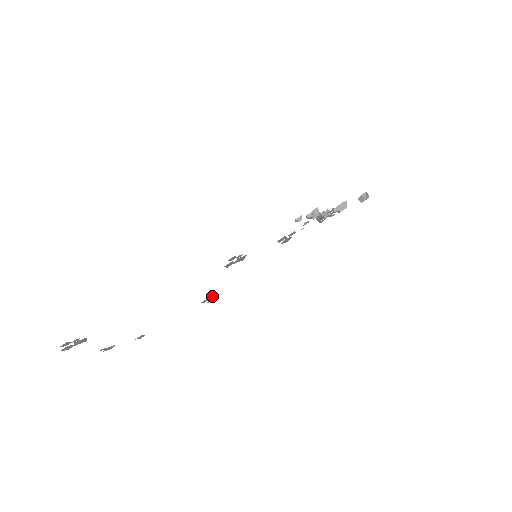
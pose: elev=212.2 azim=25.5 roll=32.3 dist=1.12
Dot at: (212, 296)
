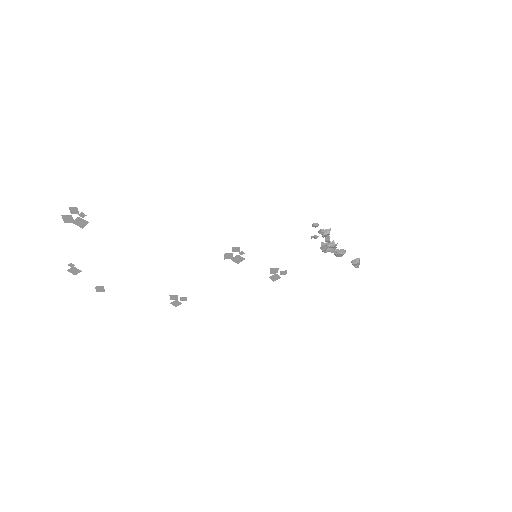
Dot at: (182, 297)
